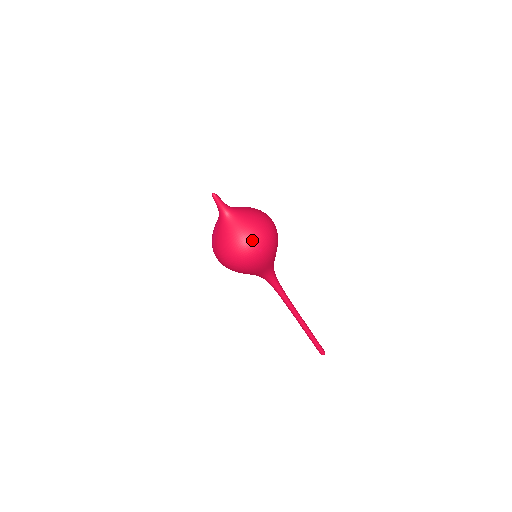
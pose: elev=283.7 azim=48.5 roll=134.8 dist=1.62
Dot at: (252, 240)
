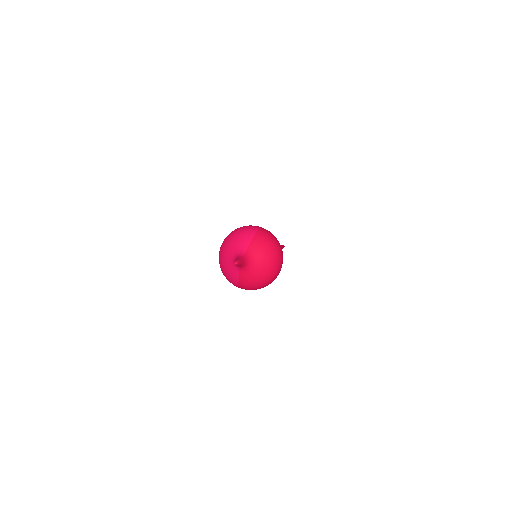
Dot at: (275, 270)
